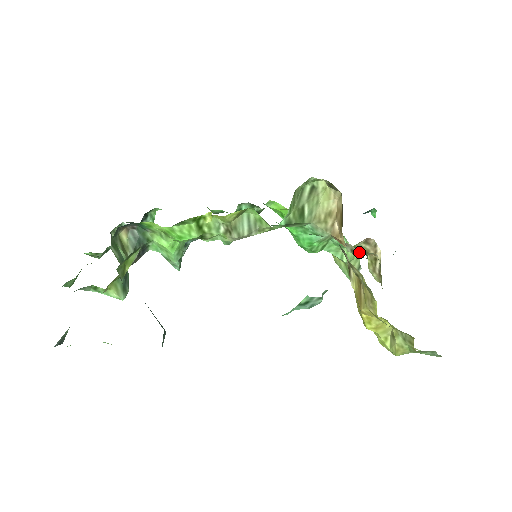
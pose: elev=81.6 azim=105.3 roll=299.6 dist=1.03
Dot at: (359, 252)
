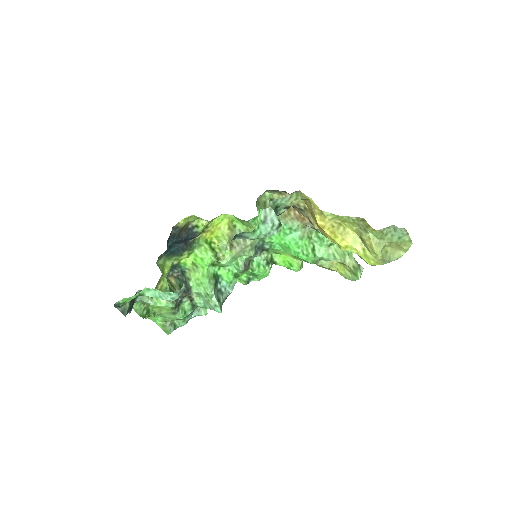
Dot at: occluded
